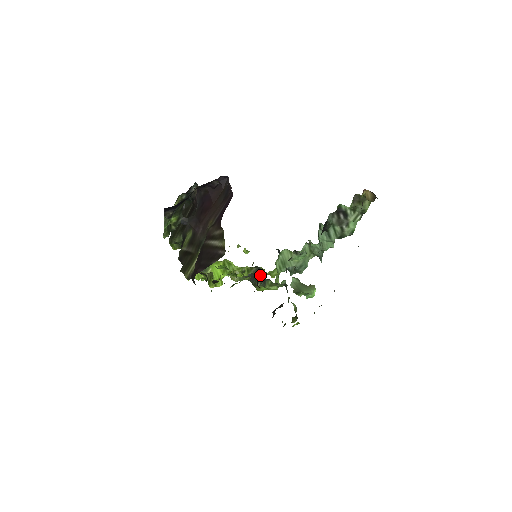
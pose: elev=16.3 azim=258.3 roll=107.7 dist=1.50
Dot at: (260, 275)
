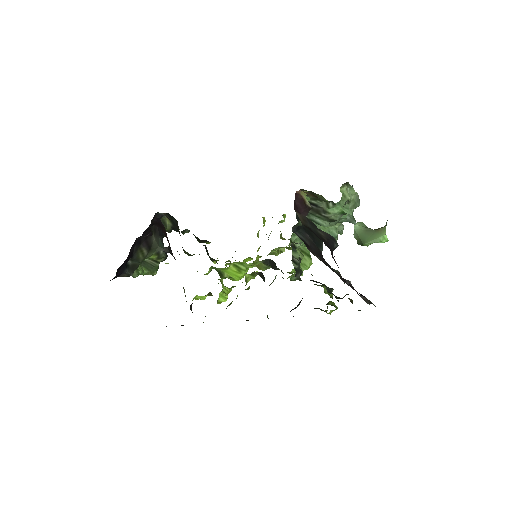
Dot at: (264, 278)
